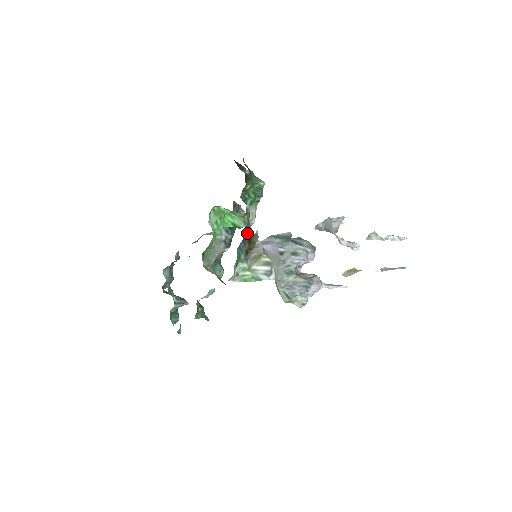
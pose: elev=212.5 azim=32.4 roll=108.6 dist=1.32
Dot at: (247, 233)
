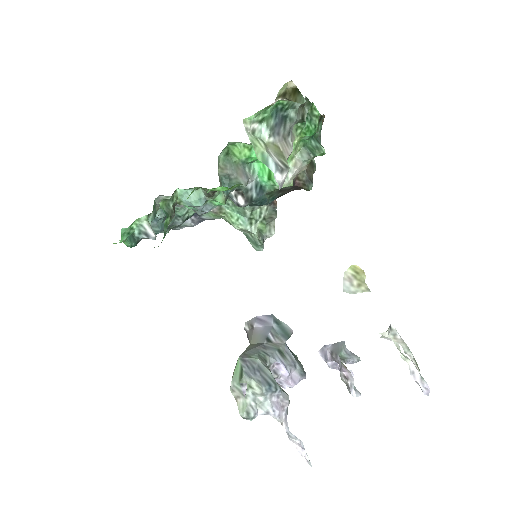
Dot at: (290, 119)
